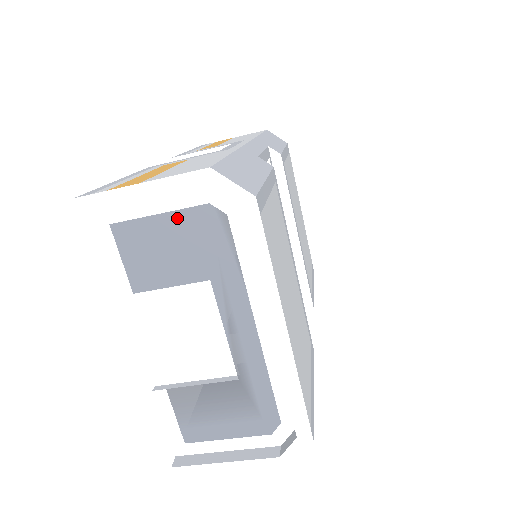
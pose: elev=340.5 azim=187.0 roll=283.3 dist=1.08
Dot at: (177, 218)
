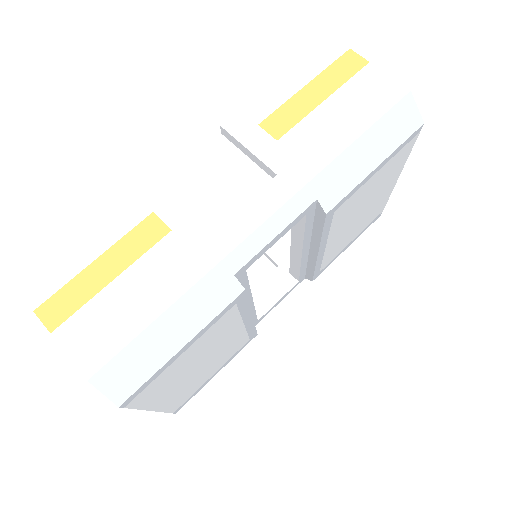
Dot at: occluded
